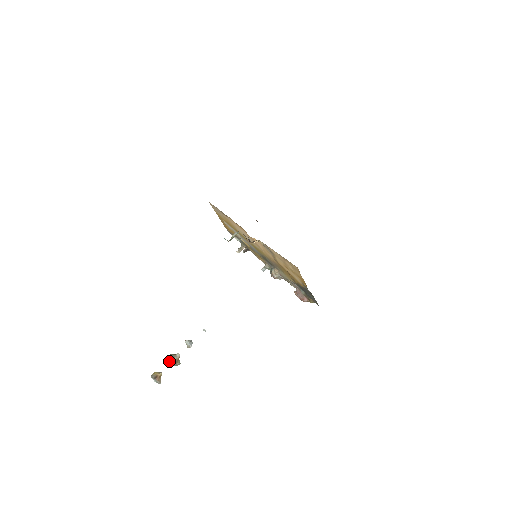
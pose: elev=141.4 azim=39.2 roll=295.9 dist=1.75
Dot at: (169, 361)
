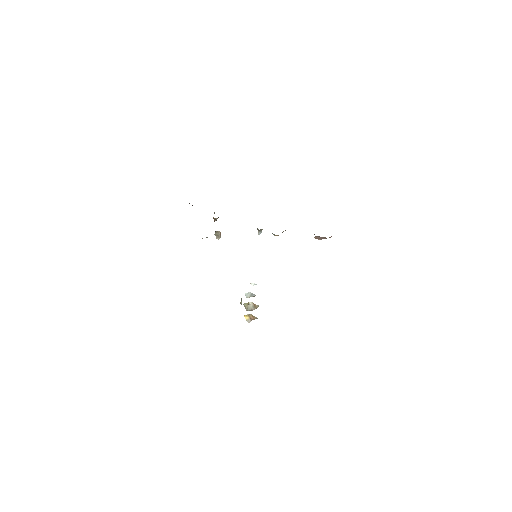
Dot at: occluded
